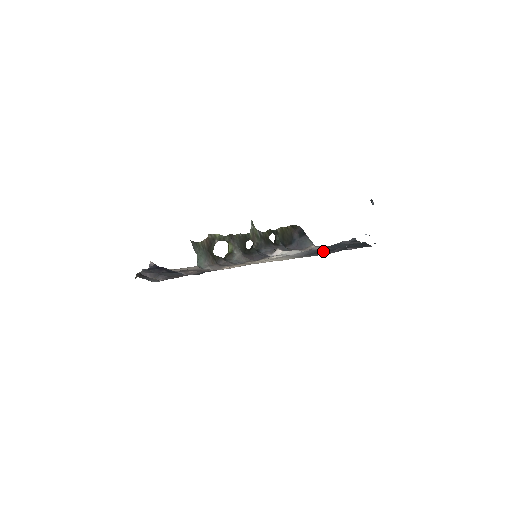
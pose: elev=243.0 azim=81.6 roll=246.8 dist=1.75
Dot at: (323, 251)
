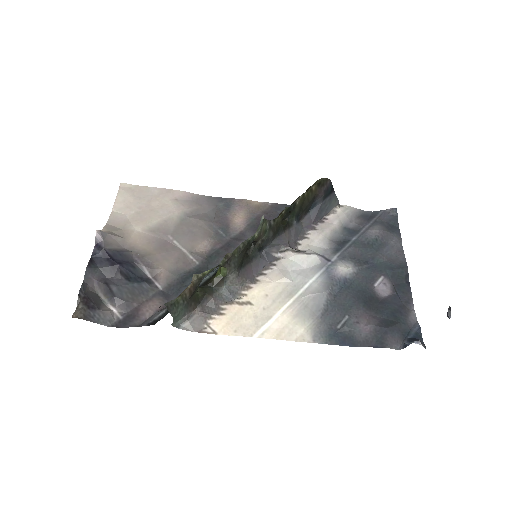
Dot at: (350, 305)
